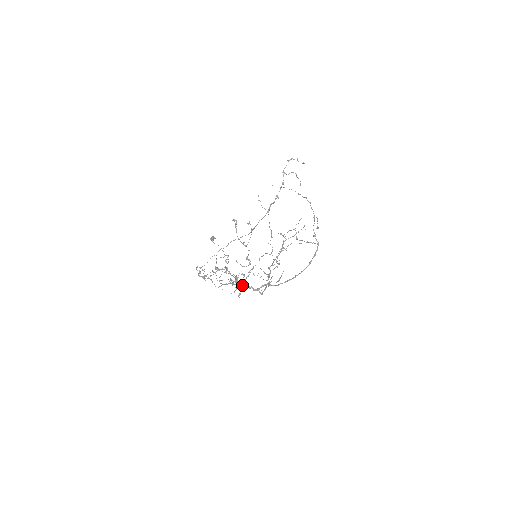
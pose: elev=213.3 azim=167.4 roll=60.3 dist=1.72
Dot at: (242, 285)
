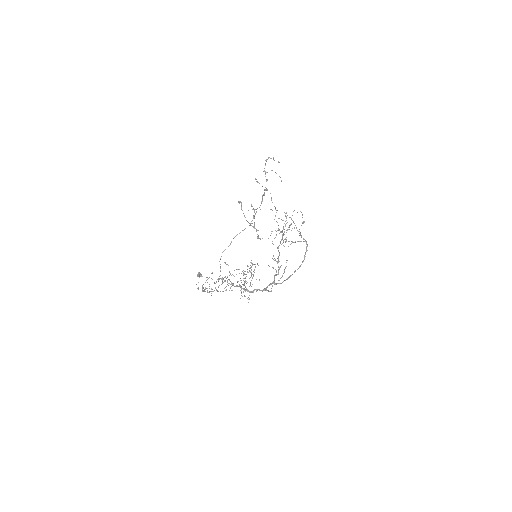
Dot at: (248, 290)
